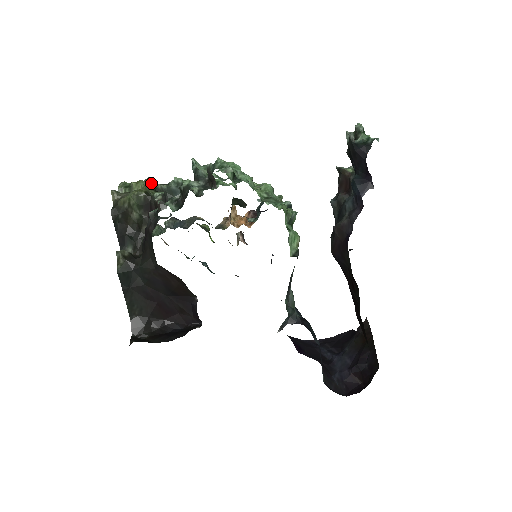
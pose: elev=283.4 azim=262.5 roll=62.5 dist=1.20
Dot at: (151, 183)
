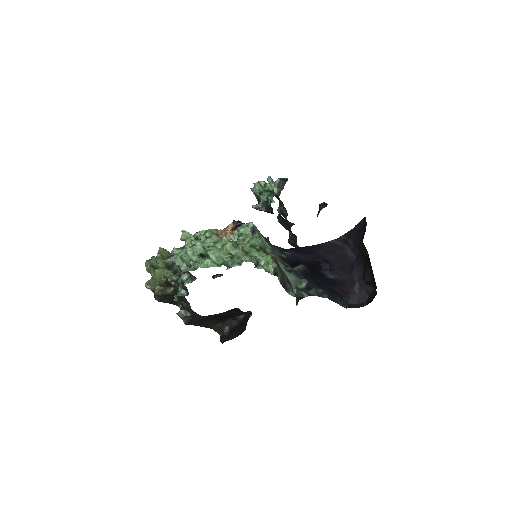
Dot at: (161, 257)
